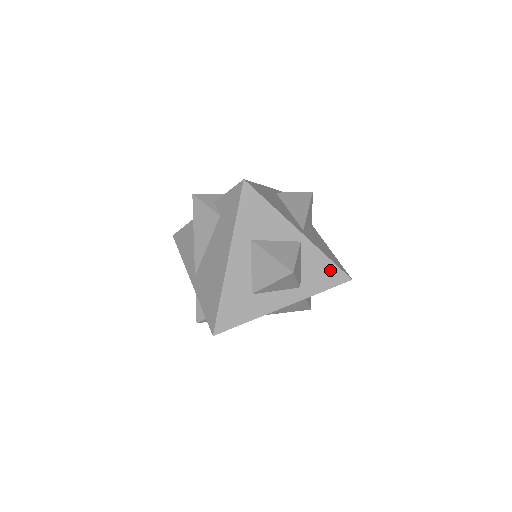
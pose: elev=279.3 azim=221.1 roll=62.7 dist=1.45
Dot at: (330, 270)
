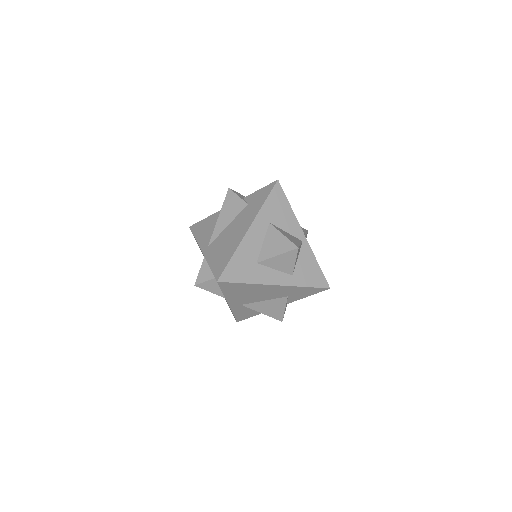
Dot at: (317, 273)
